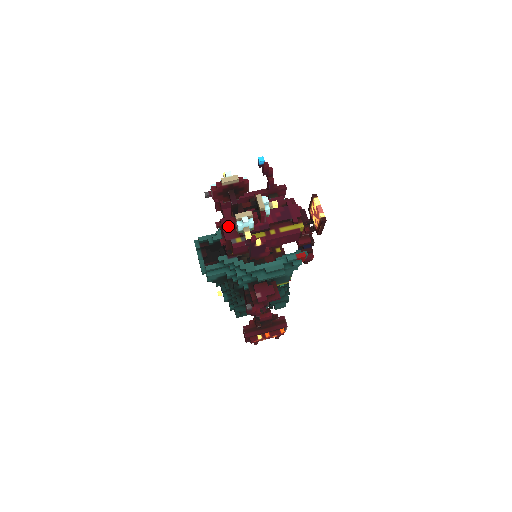
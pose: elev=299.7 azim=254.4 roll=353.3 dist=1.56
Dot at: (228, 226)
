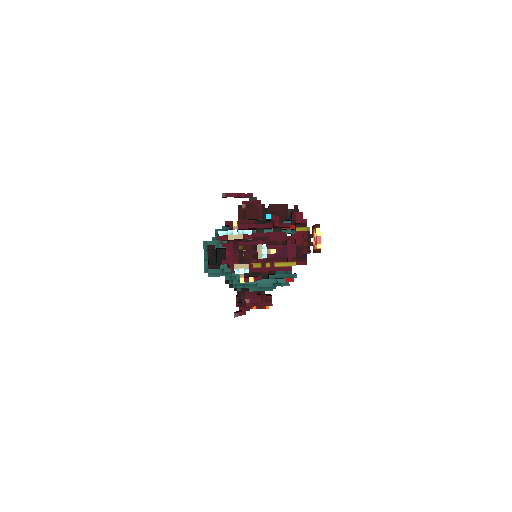
Dot at: (231, 251)
